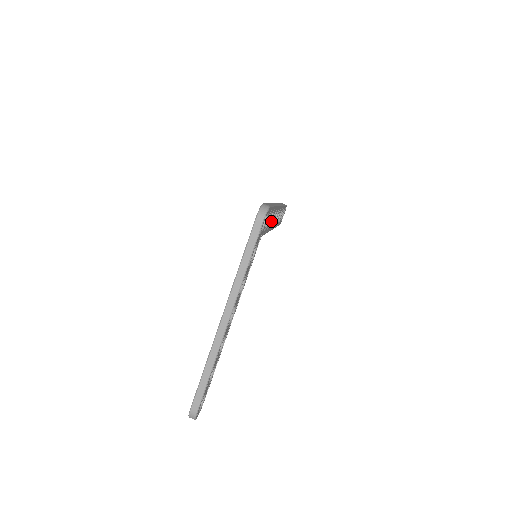
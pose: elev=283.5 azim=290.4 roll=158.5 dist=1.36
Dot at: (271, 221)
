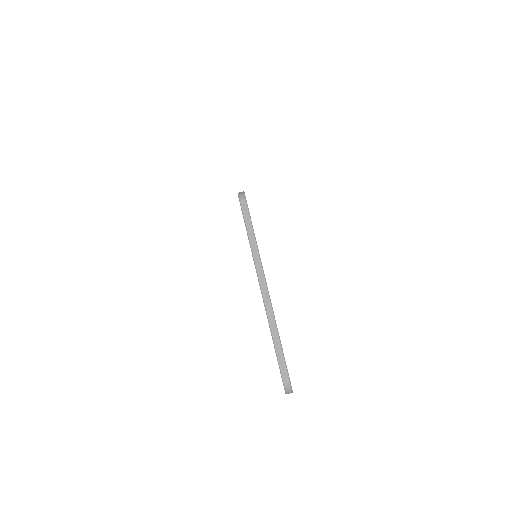
Dot at: occluded
